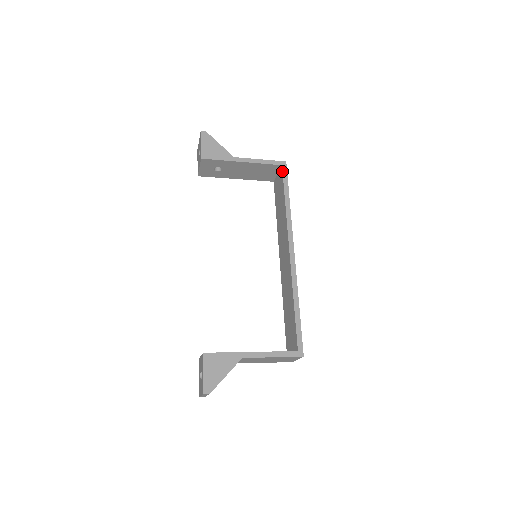
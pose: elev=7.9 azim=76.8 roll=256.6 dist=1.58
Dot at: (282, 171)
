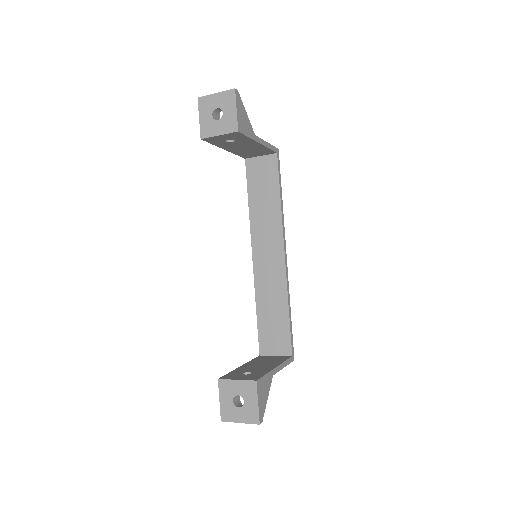
Dot at: (278, 160)
